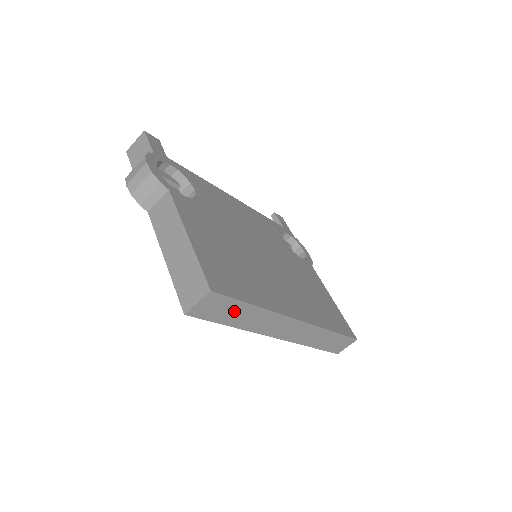
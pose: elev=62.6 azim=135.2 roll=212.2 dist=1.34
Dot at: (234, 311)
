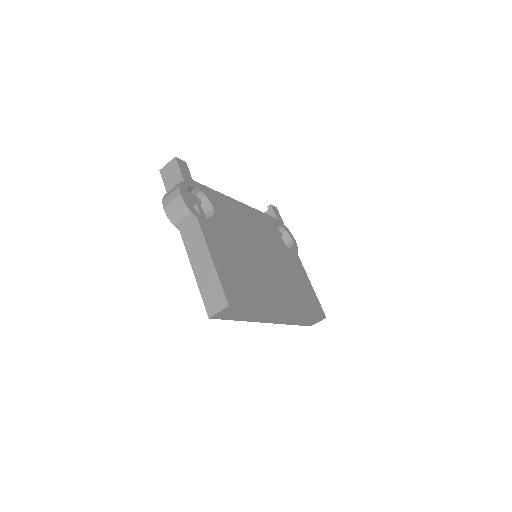
Dot at: (242, 313)
